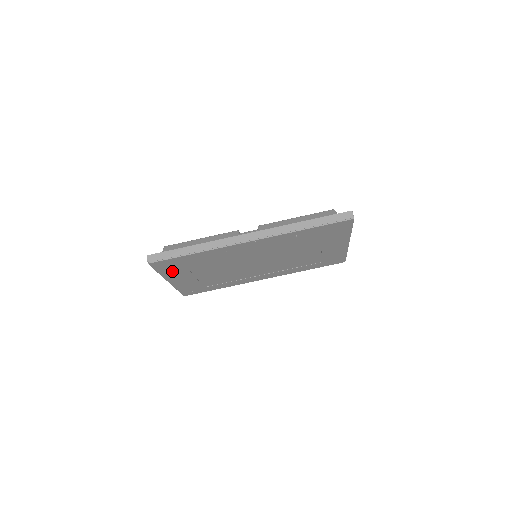
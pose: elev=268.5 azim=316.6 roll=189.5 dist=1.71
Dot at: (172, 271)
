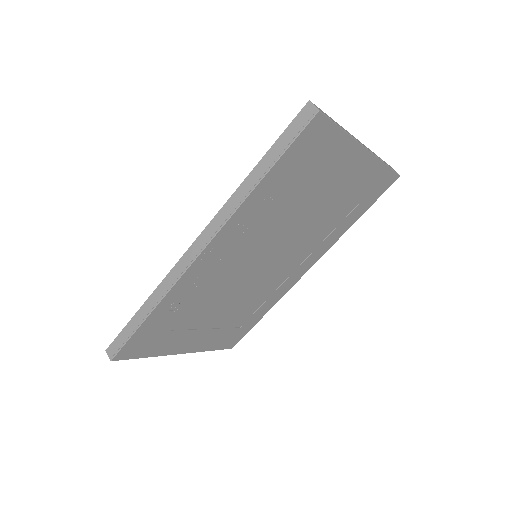
Dot at: (161, 345)
